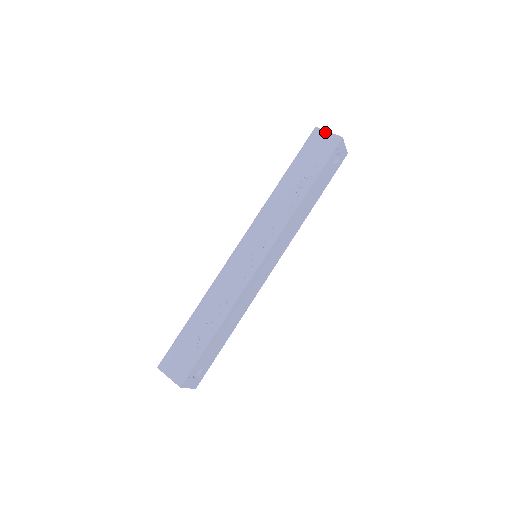
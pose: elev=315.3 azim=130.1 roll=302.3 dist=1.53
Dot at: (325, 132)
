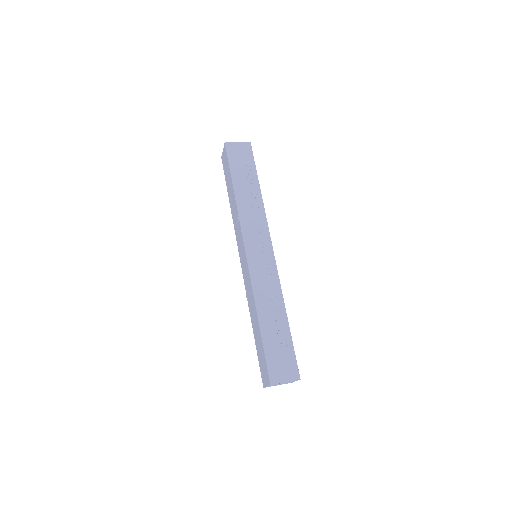
Dot at: (235, 143)
